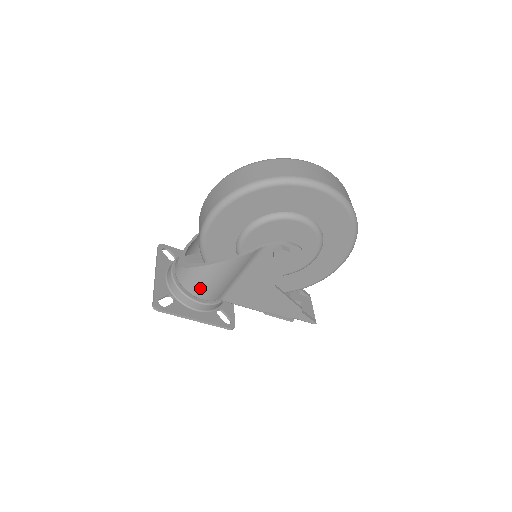
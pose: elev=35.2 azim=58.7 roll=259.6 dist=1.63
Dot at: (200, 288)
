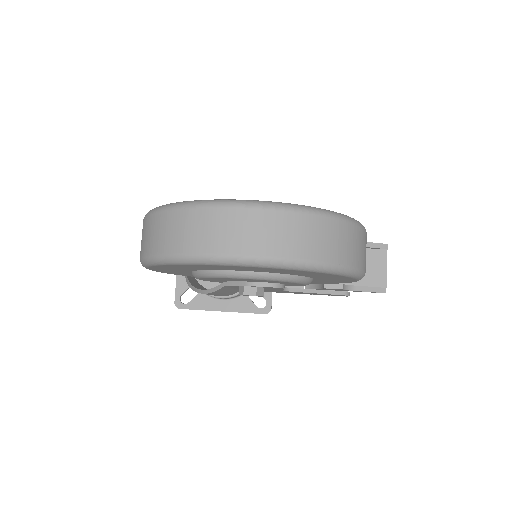
Dot at: occluded
